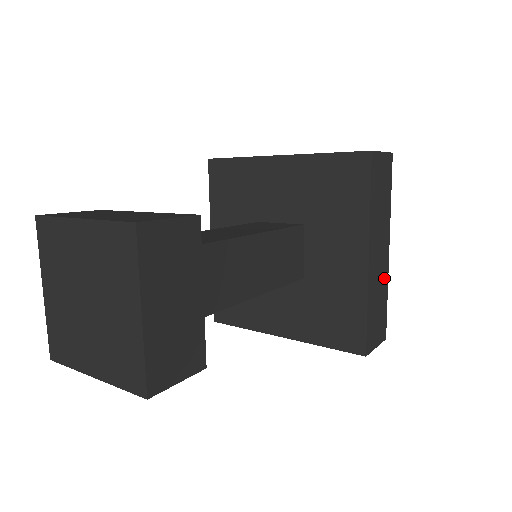
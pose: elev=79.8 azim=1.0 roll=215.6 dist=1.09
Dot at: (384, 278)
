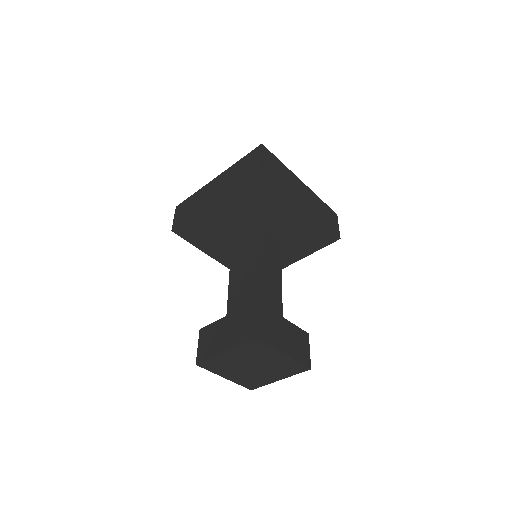
Dot at: occluded
